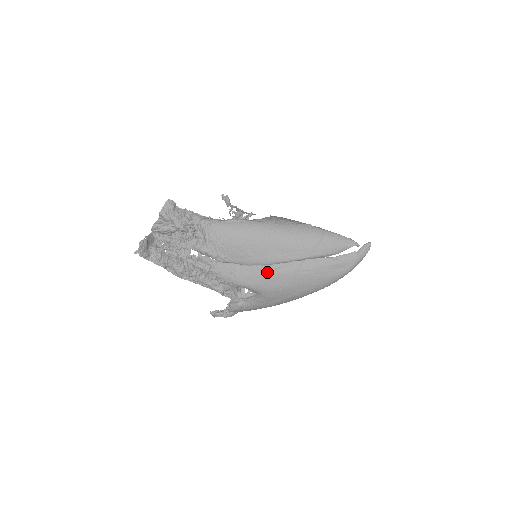
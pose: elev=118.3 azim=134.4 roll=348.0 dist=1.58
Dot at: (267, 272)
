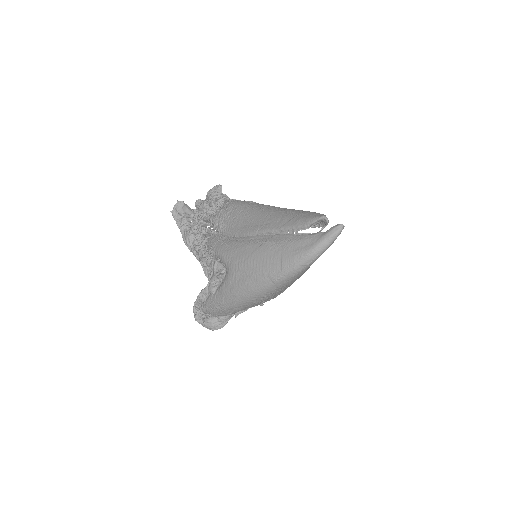
Dot at: (242, 241)
